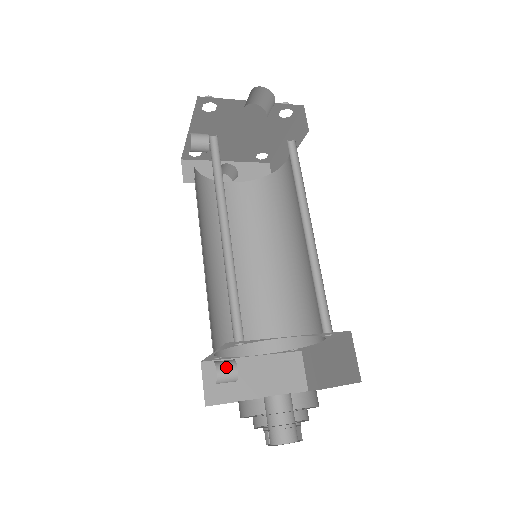
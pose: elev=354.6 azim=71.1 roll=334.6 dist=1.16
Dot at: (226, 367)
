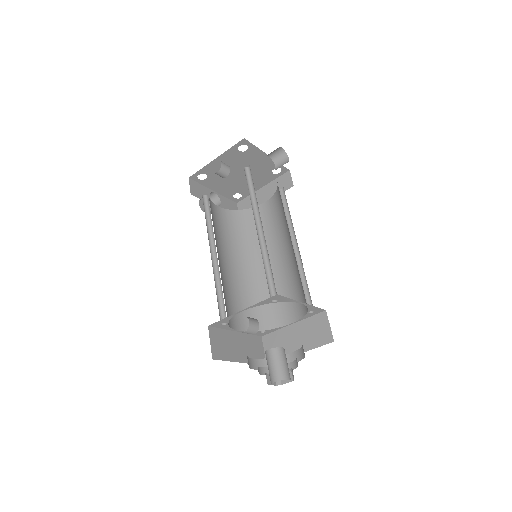
Dot at: (253, 320)
